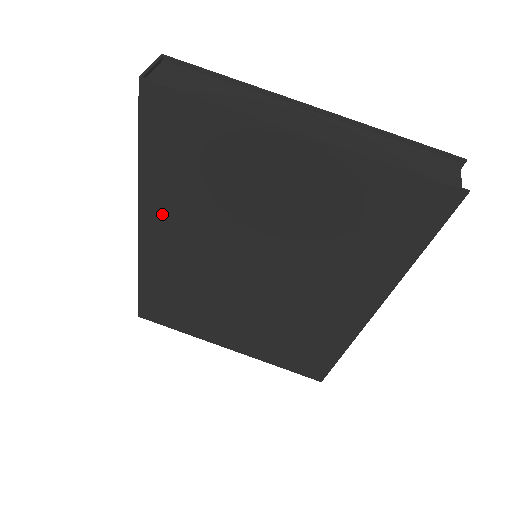
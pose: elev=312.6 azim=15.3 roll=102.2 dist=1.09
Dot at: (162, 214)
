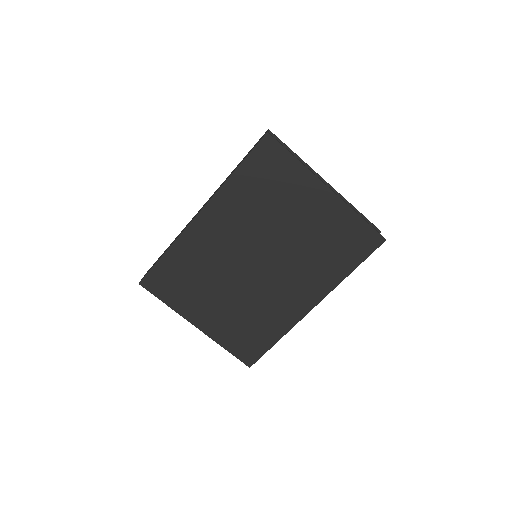
Dot at: (224, 207)
